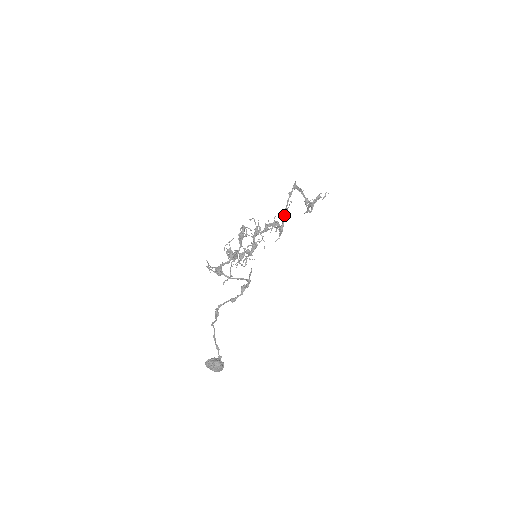
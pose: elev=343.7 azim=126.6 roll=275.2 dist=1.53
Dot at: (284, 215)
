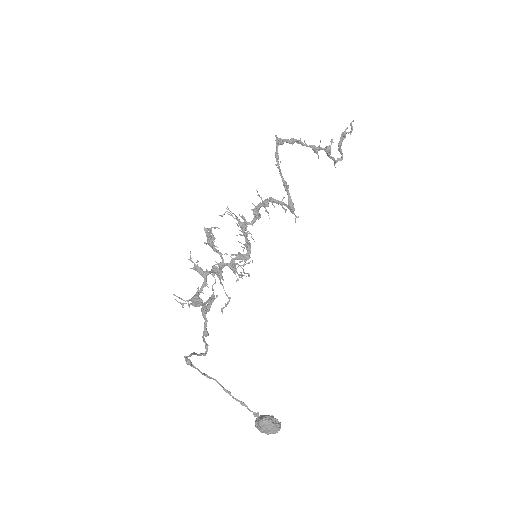
Dot at: (283, 184)
